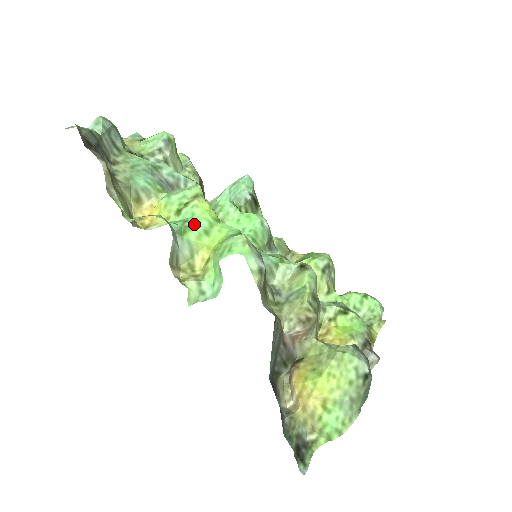
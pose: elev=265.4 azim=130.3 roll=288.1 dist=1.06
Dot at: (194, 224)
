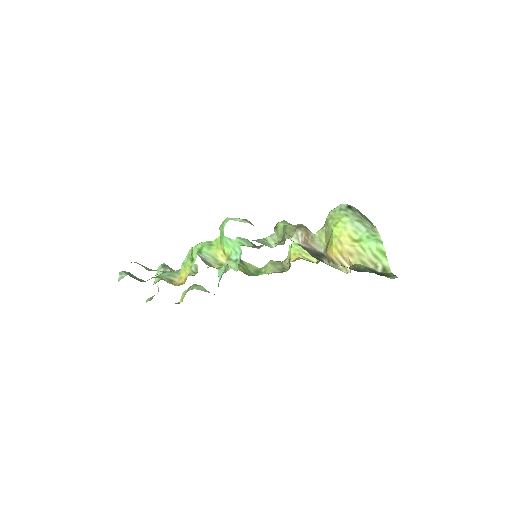
Dot at: (201, 248)
